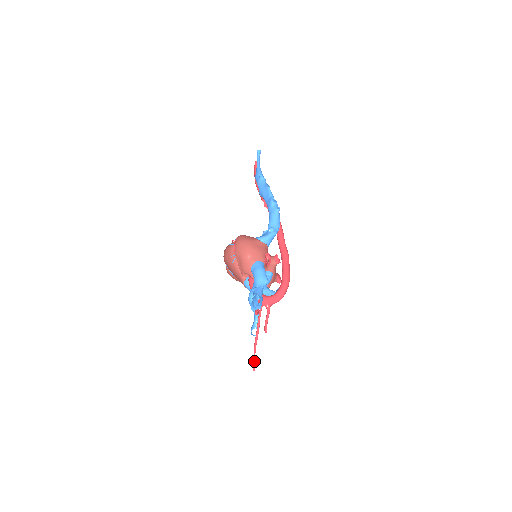
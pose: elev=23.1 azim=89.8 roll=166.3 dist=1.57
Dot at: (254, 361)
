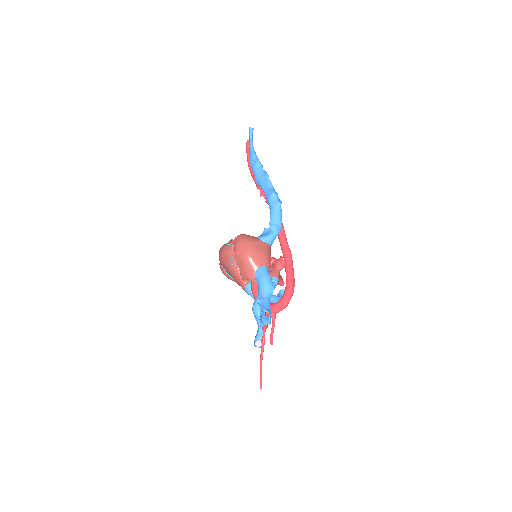
Dot at: (261, 379)
